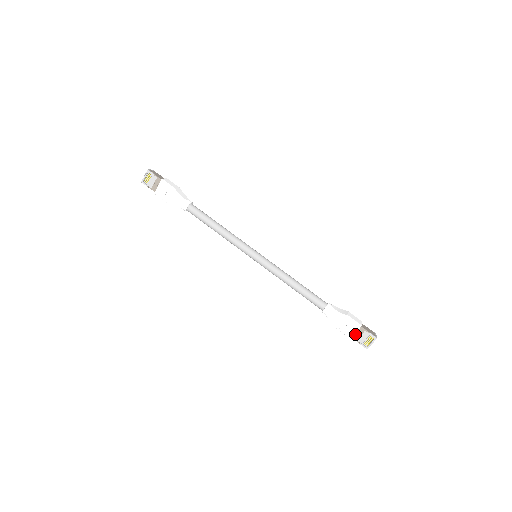
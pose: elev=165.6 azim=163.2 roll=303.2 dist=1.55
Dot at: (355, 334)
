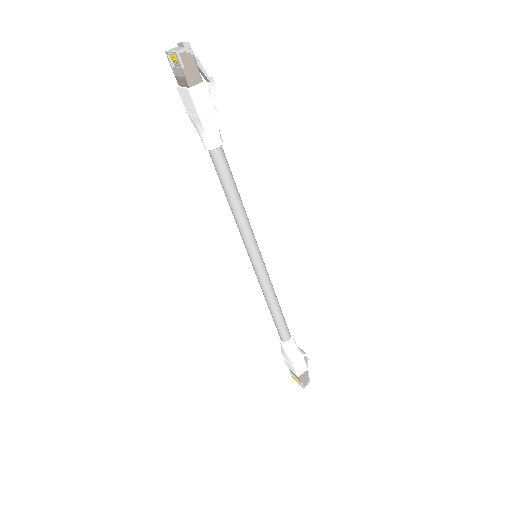
Dot at: (291, 369)
